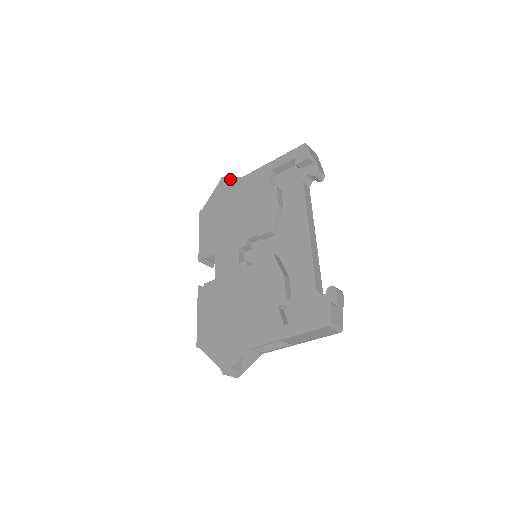
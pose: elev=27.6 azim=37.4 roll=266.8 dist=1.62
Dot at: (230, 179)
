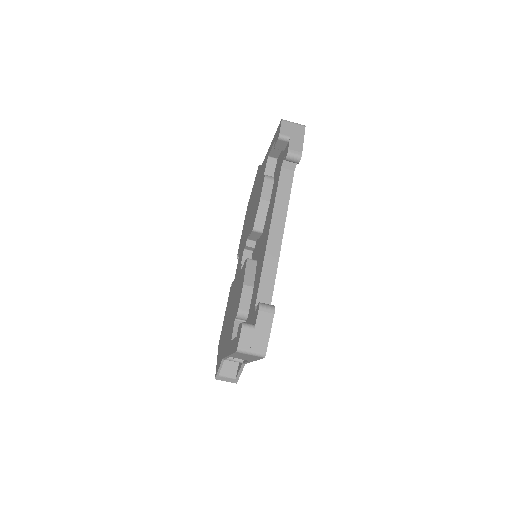
Dot at: (259, 167)
